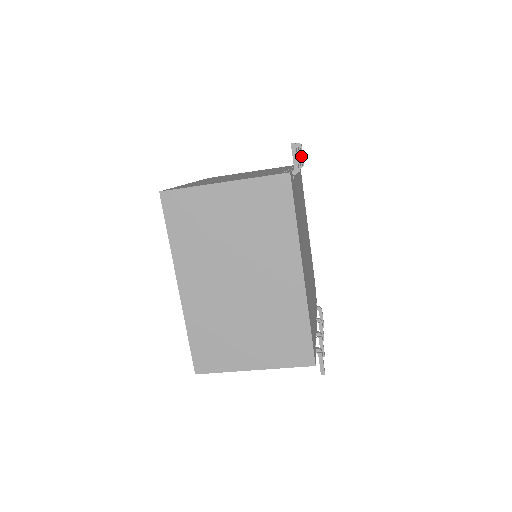
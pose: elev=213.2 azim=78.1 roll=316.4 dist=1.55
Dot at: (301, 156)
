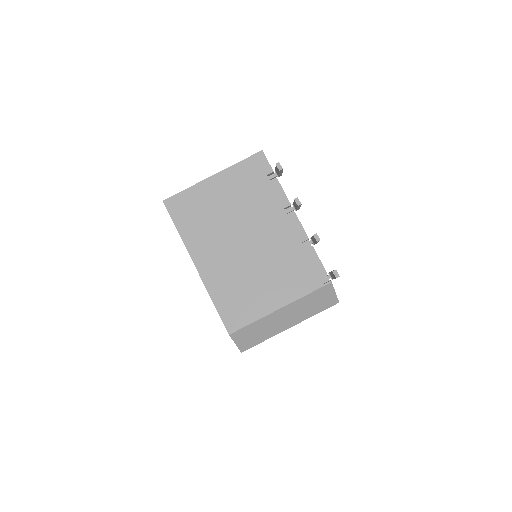
Dot at: occluded
